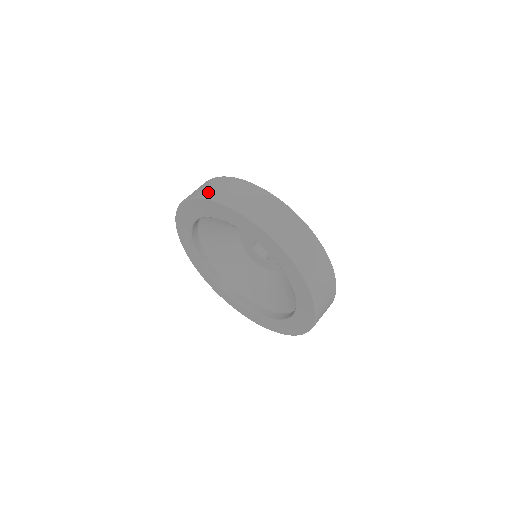
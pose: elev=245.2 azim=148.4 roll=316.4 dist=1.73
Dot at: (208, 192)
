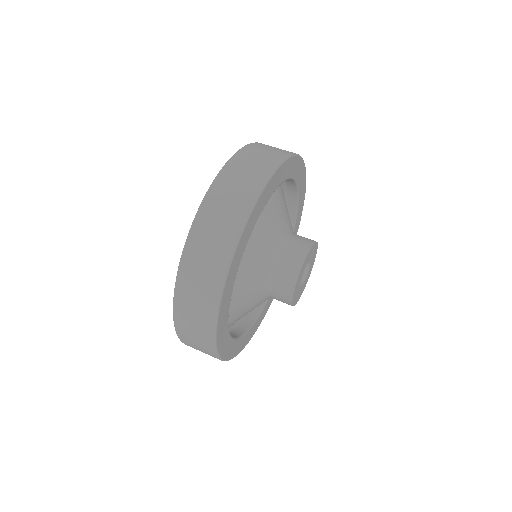
Dot at: occluded
